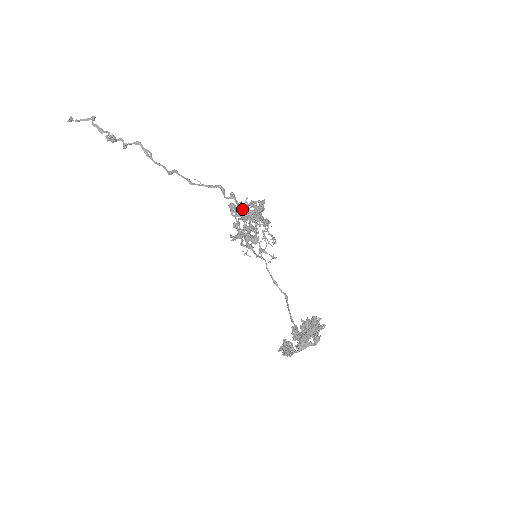
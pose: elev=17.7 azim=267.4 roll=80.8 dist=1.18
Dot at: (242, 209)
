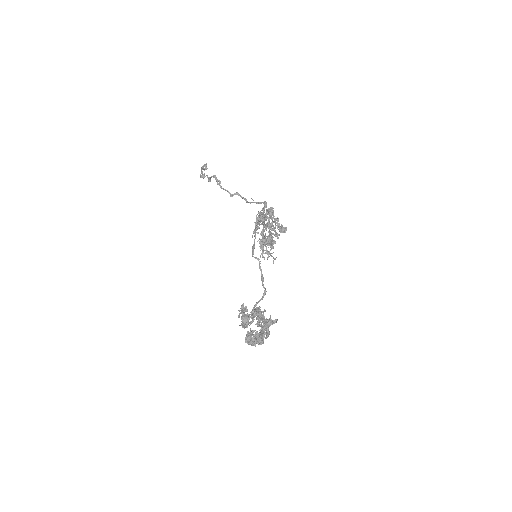
Dot at: (266, 218)
